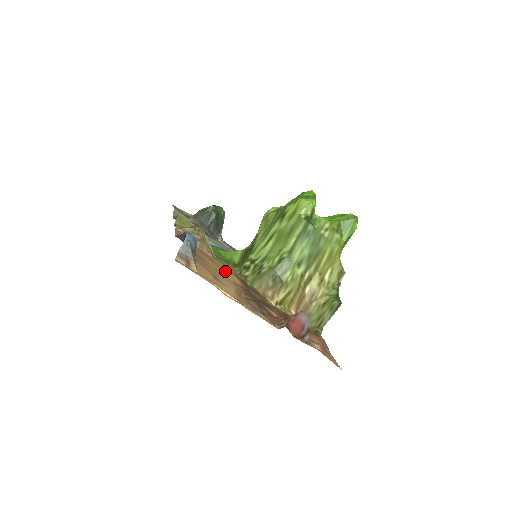
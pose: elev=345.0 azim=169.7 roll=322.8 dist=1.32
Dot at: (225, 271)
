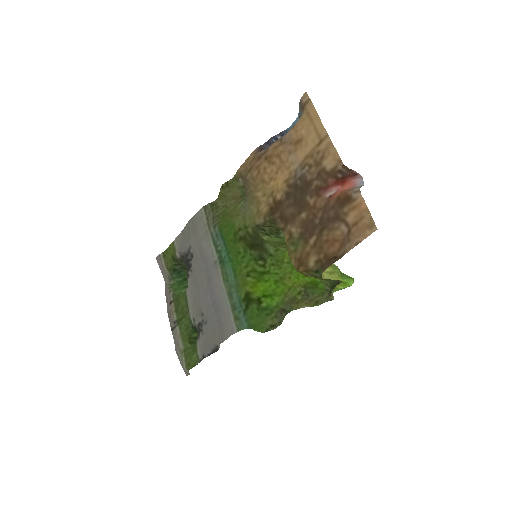
Dot at: (270, 189)
